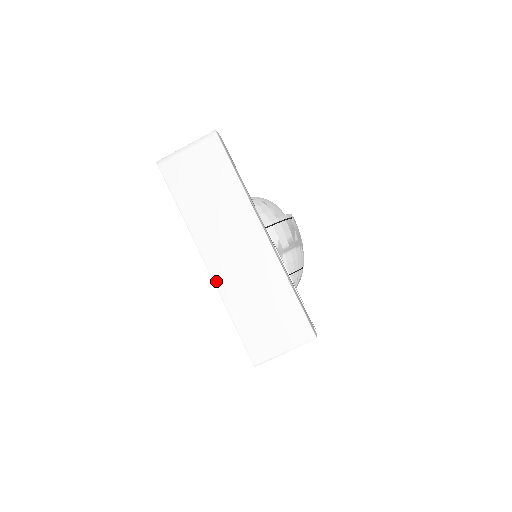
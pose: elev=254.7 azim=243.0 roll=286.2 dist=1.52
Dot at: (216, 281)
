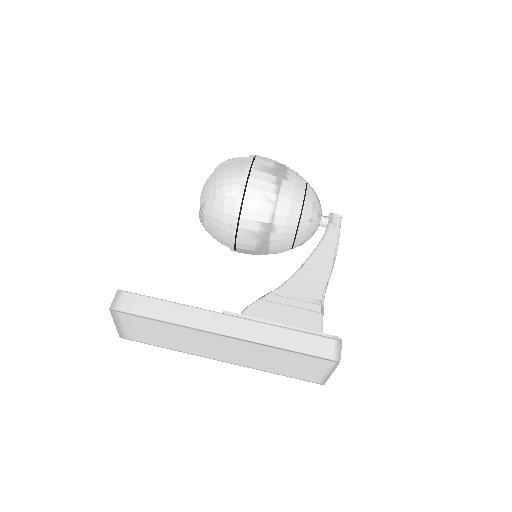
Dot at: (240, 365)
